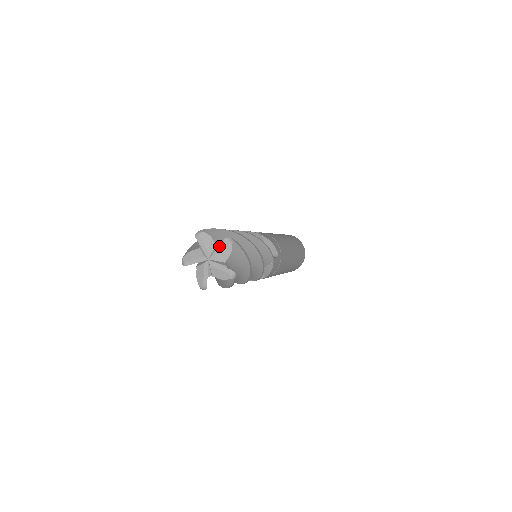
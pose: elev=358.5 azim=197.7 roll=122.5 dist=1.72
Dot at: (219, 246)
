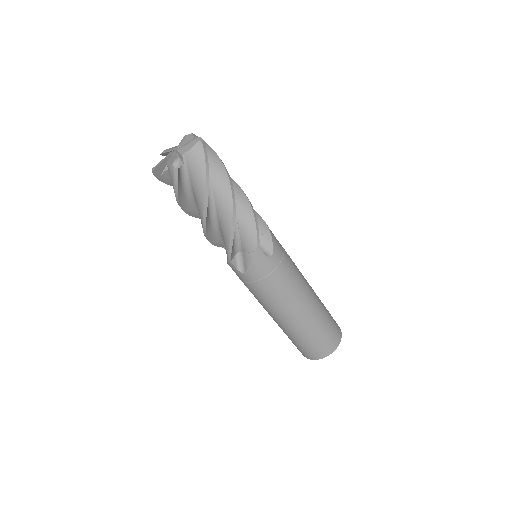
Dot at: (181, 140)
